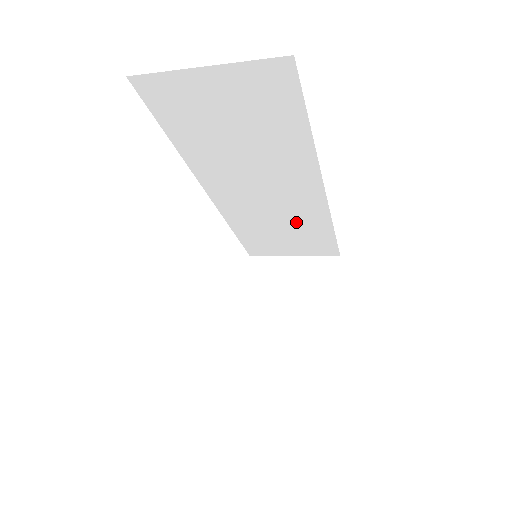
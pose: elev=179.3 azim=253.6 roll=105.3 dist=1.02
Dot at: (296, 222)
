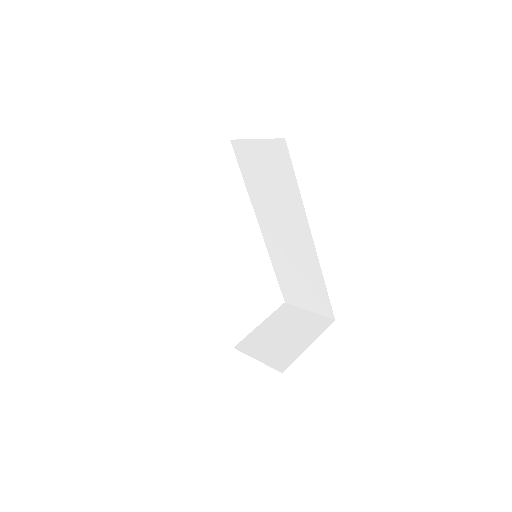
Dot at: (304, 269)
